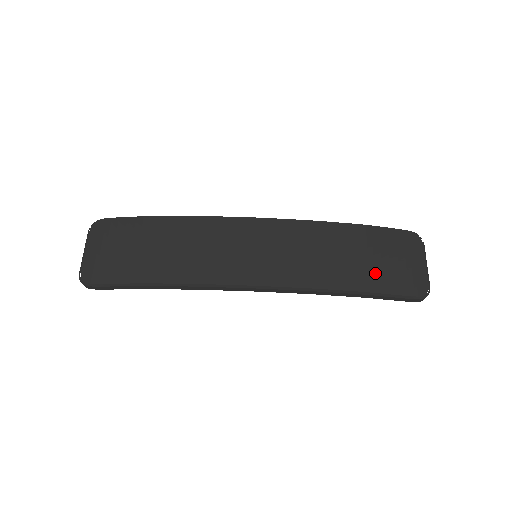
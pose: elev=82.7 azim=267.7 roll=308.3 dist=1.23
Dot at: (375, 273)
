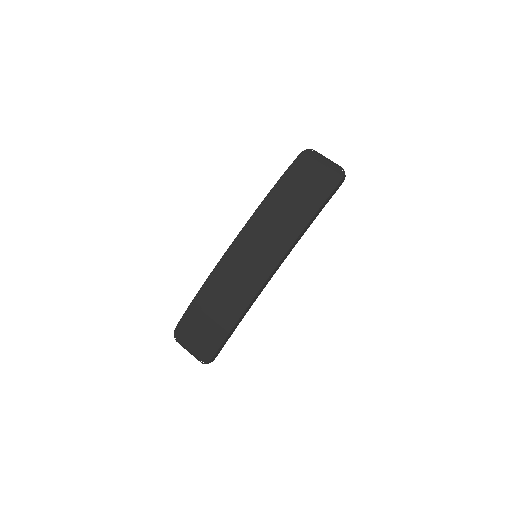
Dot at: (312, 195)
